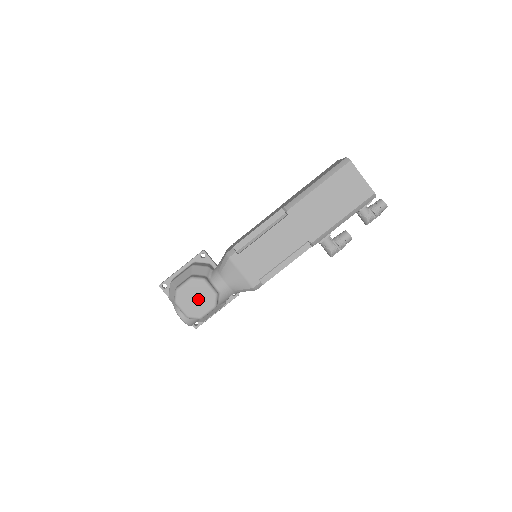
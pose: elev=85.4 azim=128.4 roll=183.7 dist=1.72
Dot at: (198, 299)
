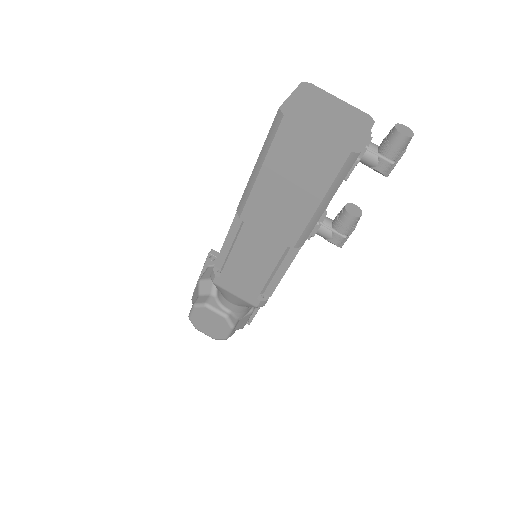
Dot at: (212, 324)
